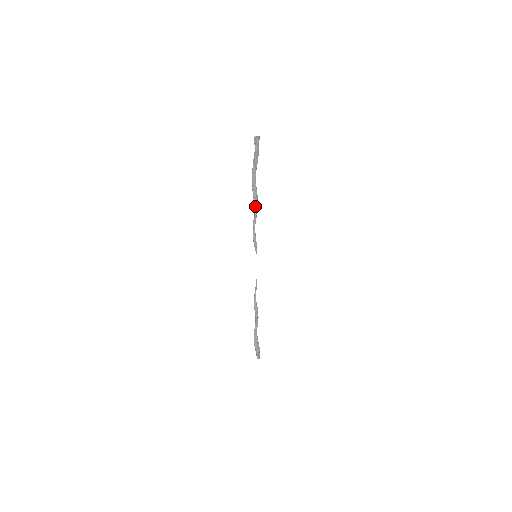
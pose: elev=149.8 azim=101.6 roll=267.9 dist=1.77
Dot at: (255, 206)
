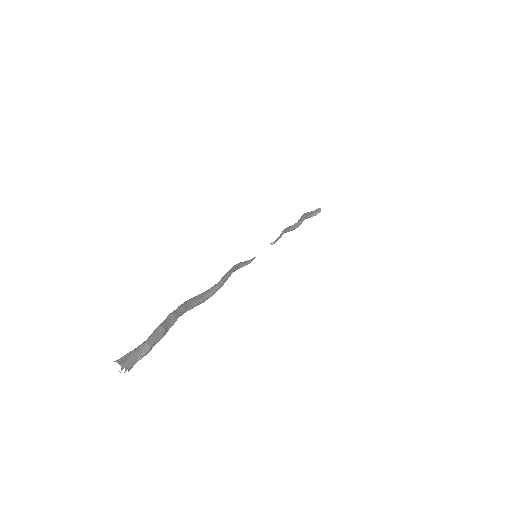
Dot at: (208, 292)
